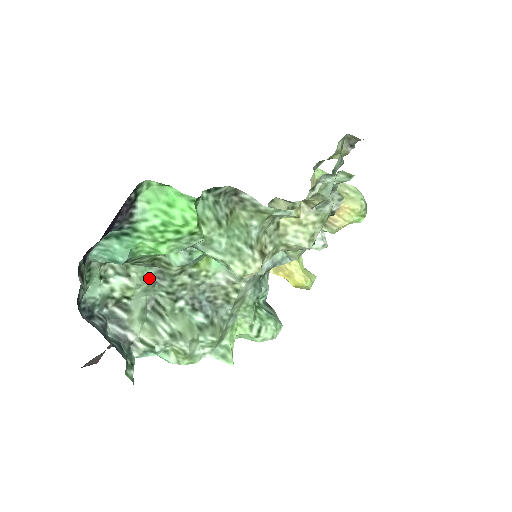
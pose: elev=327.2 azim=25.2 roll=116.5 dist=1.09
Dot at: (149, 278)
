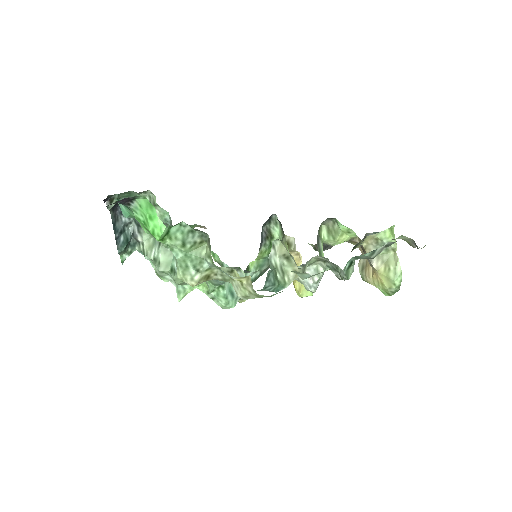
Dot at: (166, 219)
